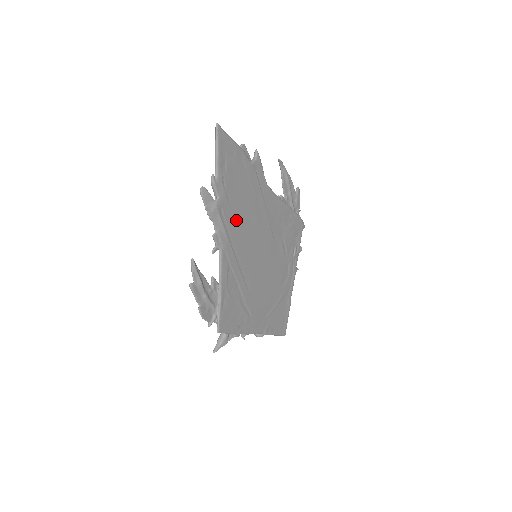
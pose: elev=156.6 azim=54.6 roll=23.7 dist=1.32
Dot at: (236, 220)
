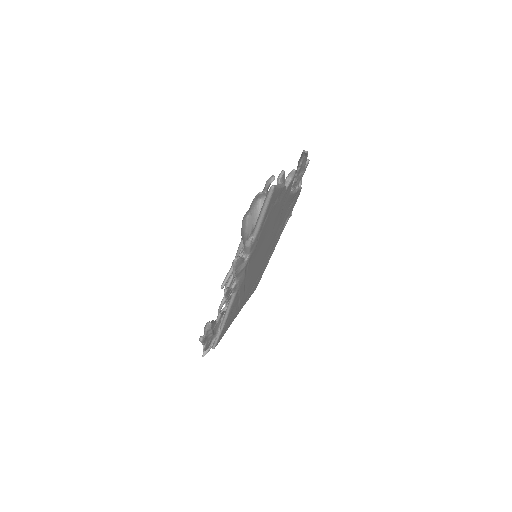
Dot at: (255, 255)
